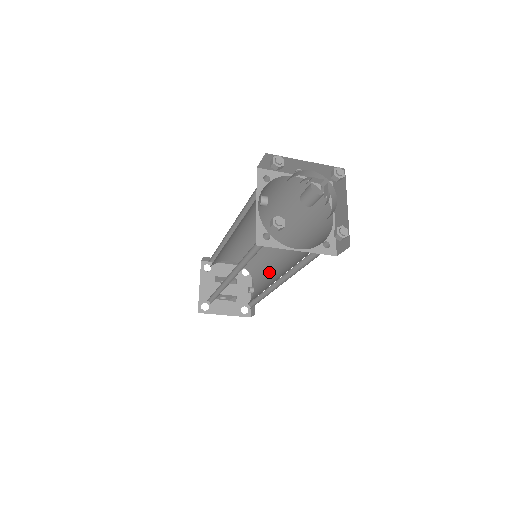
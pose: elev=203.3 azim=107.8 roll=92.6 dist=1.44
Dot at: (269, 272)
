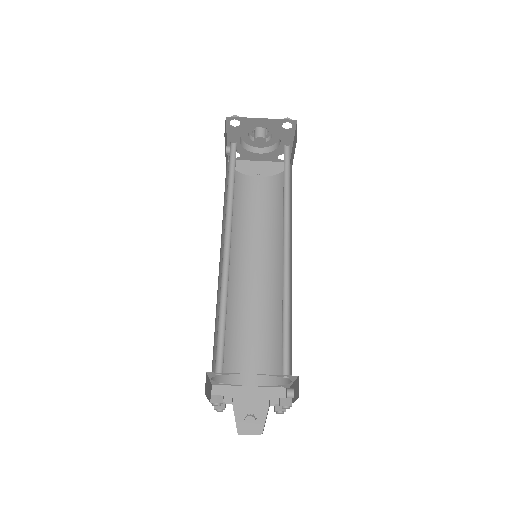
Dot at: (291, 312)
